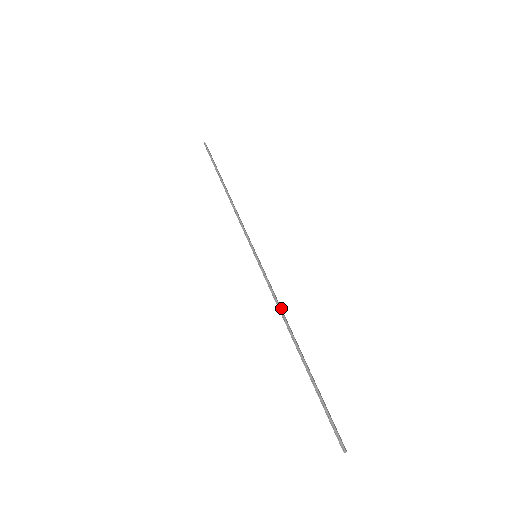
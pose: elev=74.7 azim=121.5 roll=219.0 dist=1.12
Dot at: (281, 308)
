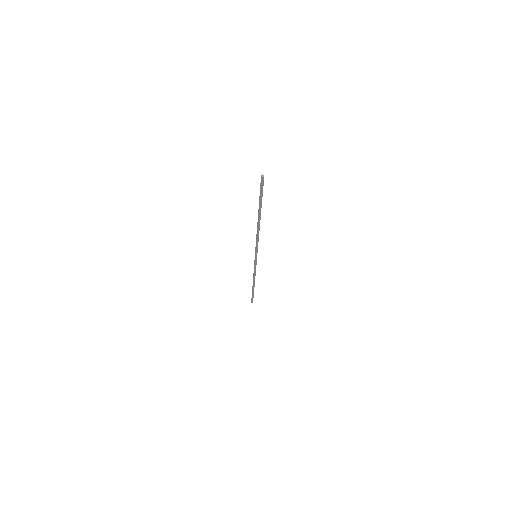
Dot at: occluded
